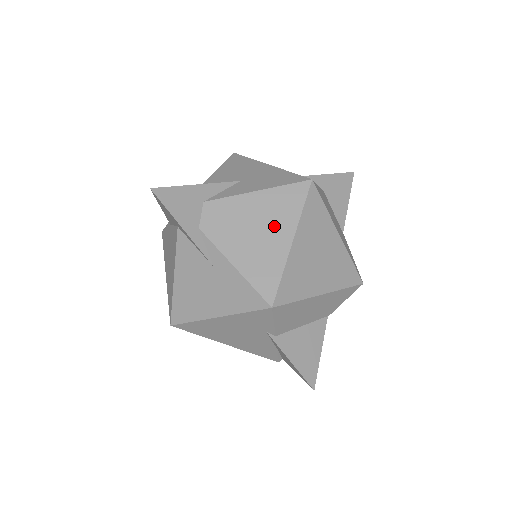
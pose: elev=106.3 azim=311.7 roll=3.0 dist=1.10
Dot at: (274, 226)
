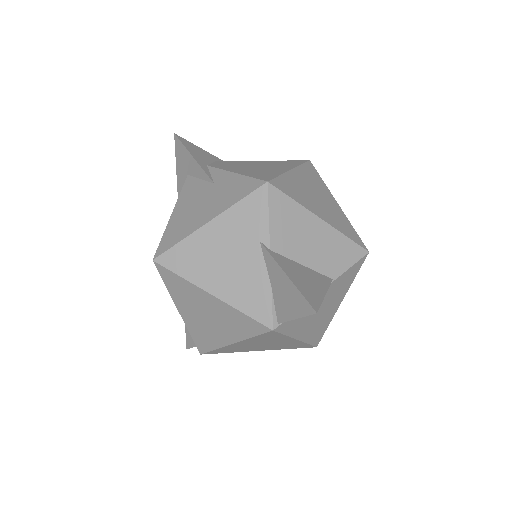
Dot at: (275, 166)
